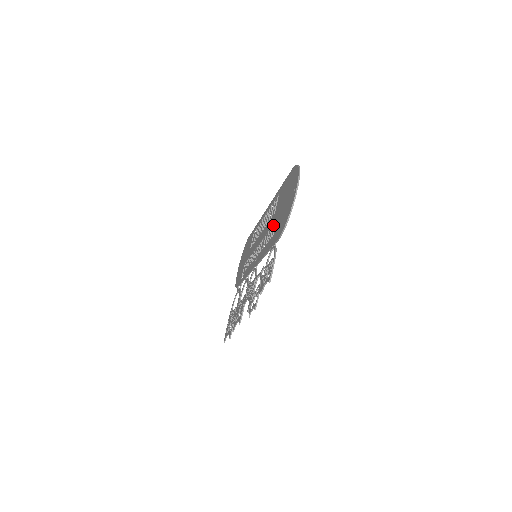
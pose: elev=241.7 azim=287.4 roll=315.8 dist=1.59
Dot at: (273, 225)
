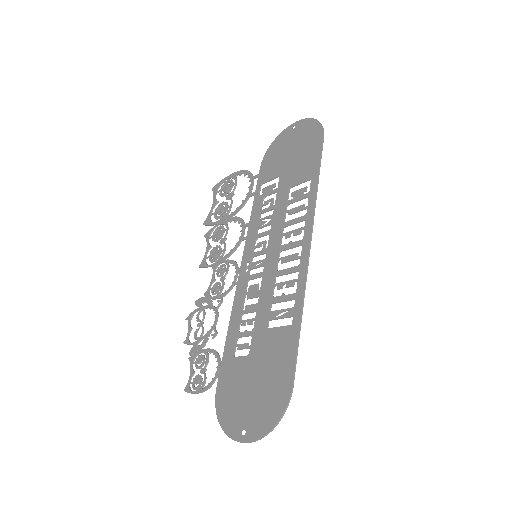
Dot at: (251, 336)
